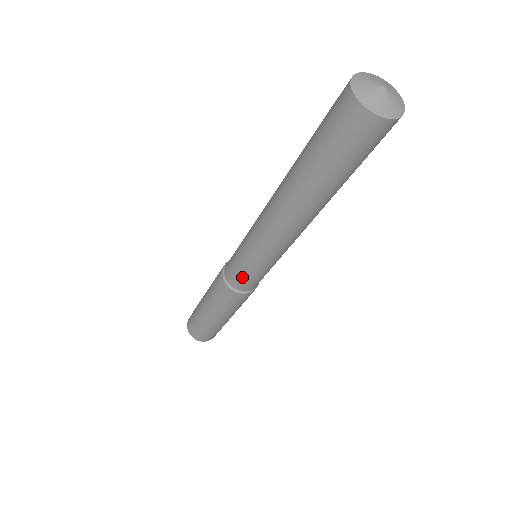
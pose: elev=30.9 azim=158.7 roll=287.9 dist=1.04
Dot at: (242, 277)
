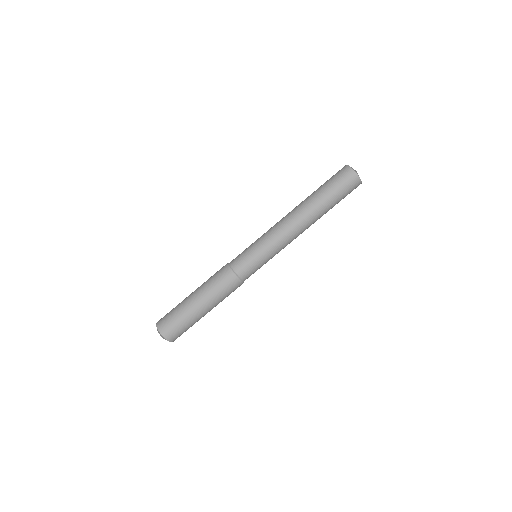
Dot at: (244, 257)
